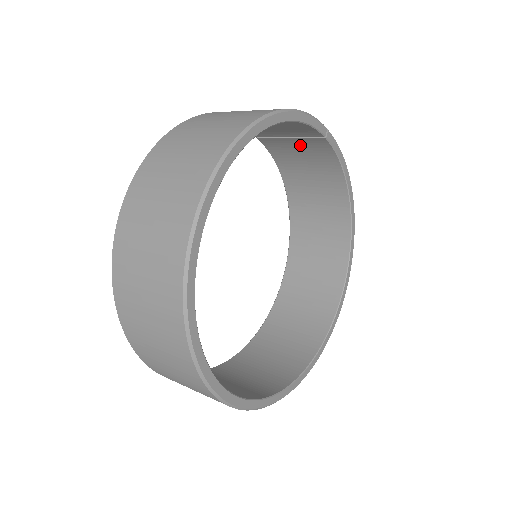
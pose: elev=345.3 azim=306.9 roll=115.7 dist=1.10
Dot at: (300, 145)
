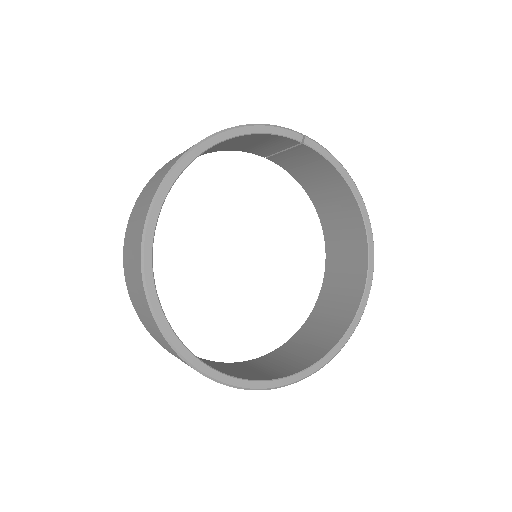
Dot at: (295, 155)
